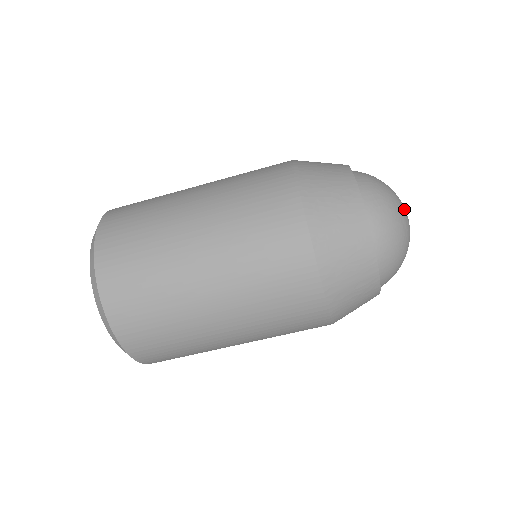
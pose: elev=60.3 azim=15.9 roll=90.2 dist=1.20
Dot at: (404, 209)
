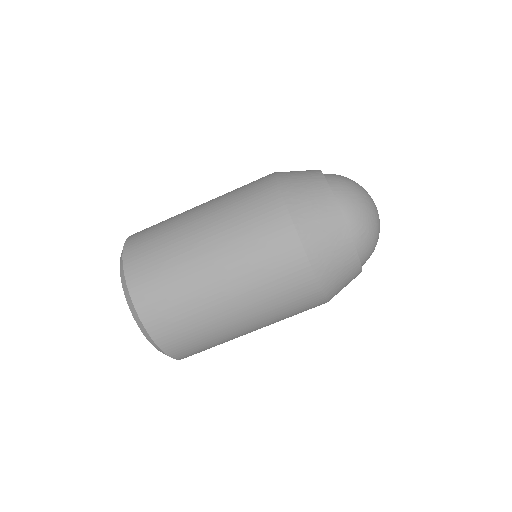
Dot at: (377, 213)
